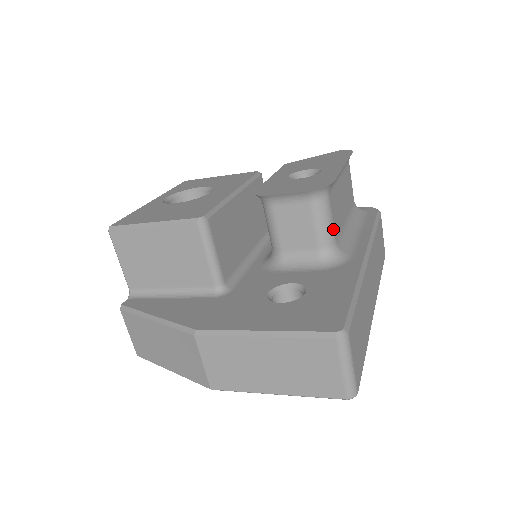
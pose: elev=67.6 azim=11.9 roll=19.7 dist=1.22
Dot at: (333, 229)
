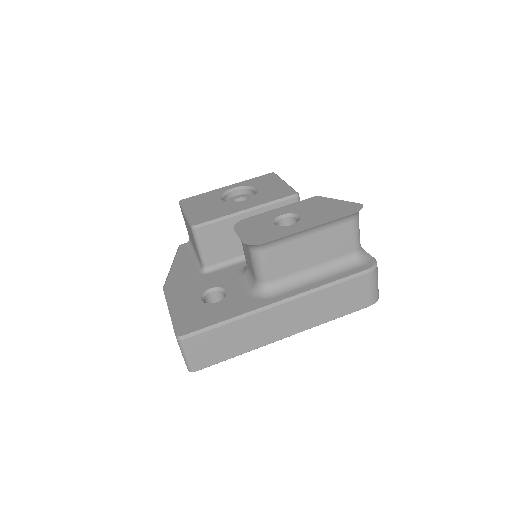
Dot at: (266, 272)
